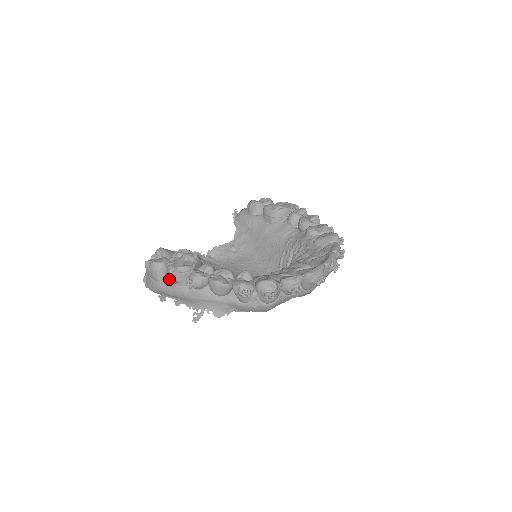
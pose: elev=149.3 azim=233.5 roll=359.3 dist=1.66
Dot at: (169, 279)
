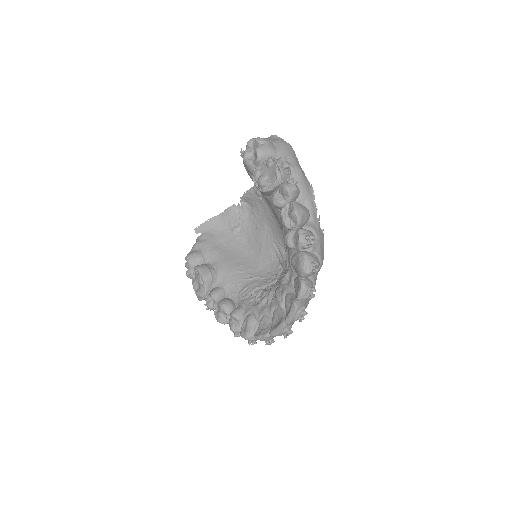
Dot at: (198, 298)
